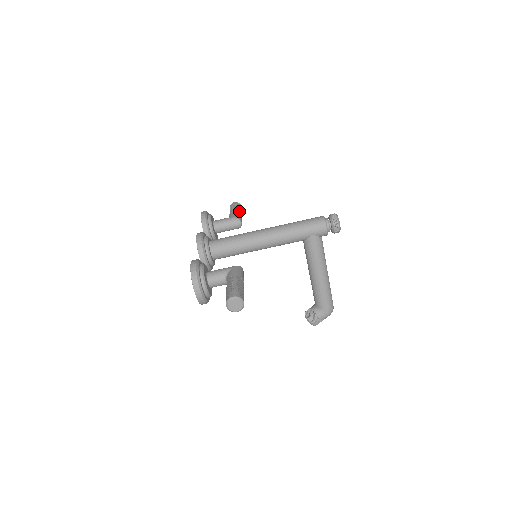
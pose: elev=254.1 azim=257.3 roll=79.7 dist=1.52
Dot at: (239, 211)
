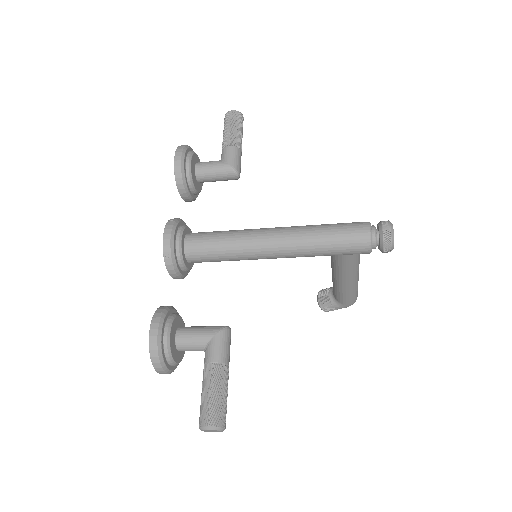
Dot at: (238, 141)
